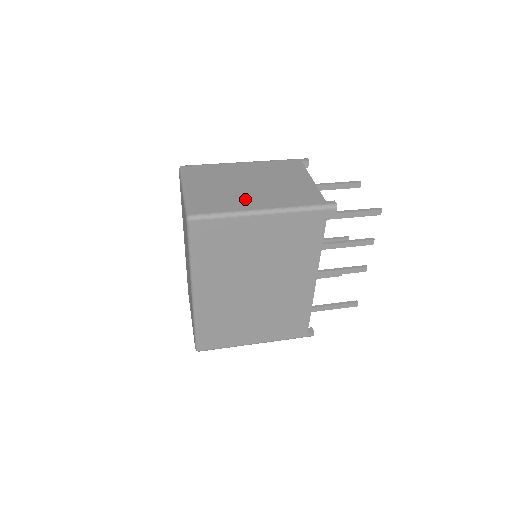
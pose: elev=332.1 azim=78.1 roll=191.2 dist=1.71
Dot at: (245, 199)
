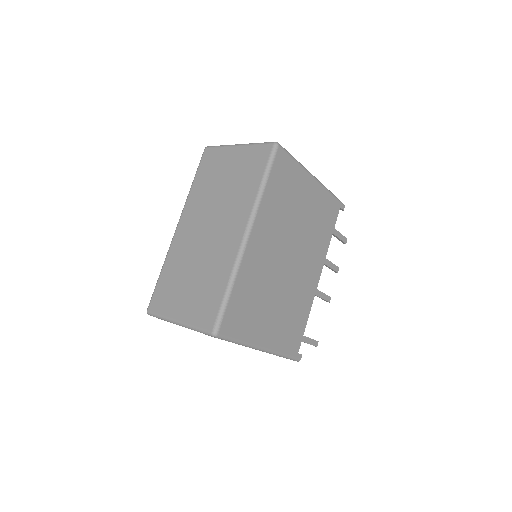
Dot at: occluded
